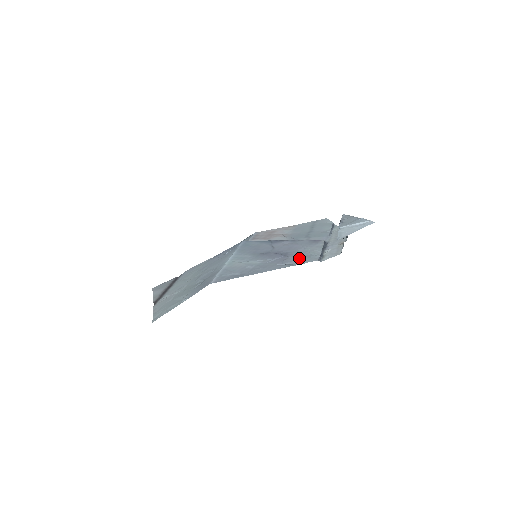
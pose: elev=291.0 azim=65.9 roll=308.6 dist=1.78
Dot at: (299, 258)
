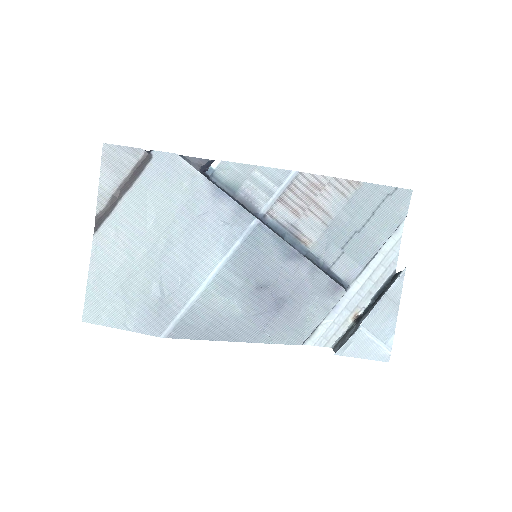
Dot at: (287, 328)
